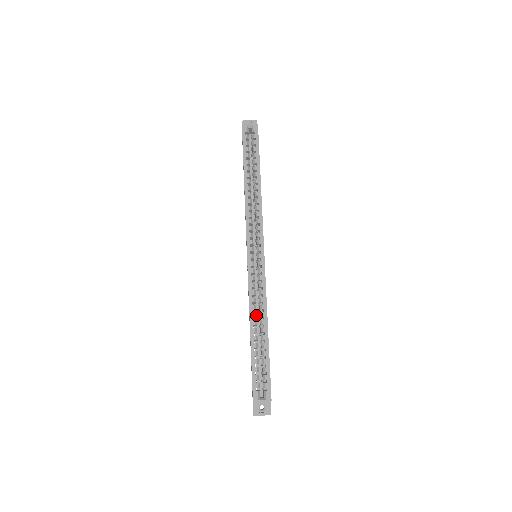
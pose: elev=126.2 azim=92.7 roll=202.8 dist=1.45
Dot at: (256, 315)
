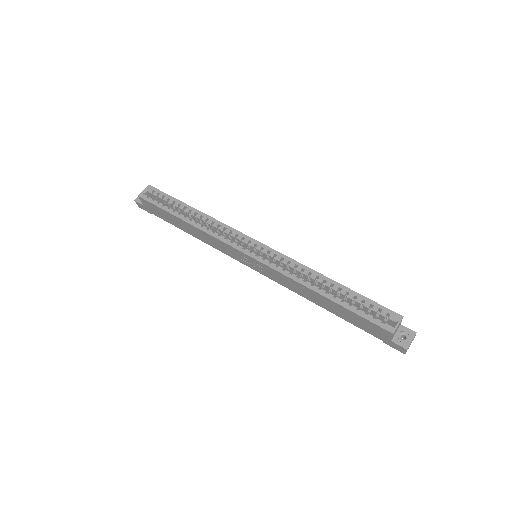
Dot at: (310, 282)
